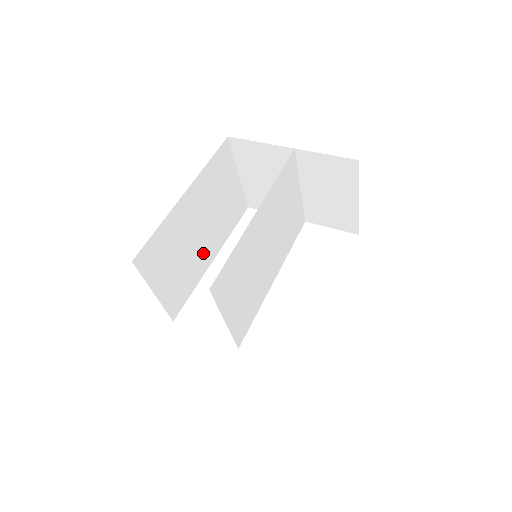
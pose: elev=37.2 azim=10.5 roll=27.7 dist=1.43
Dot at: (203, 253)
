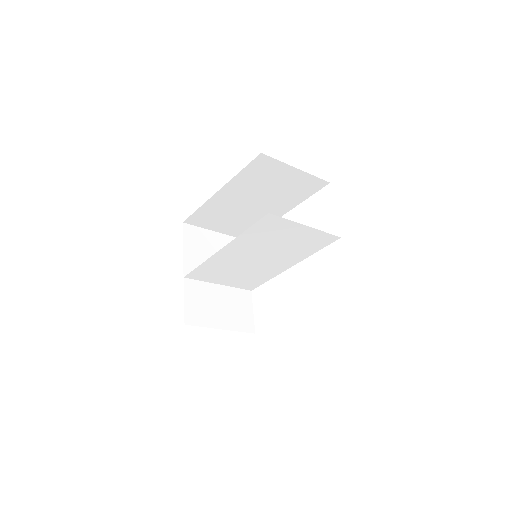
Dot at: (266, 212)
